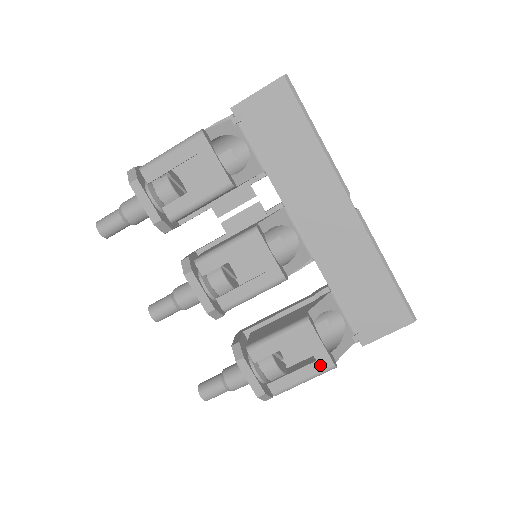
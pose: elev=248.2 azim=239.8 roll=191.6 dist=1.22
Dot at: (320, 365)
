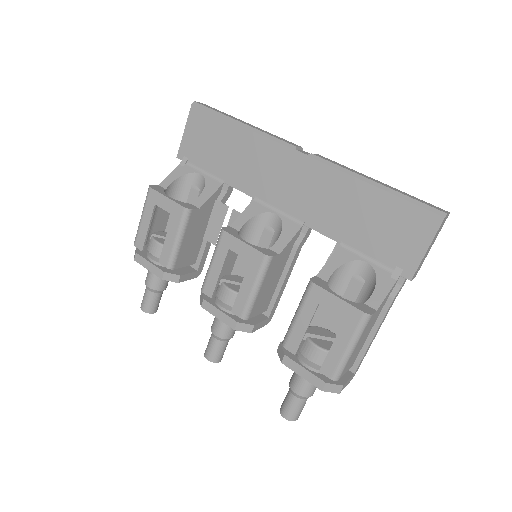
Dot at: (351, 321)
